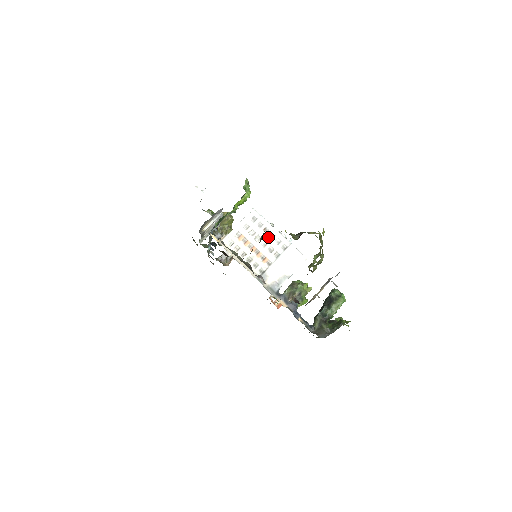
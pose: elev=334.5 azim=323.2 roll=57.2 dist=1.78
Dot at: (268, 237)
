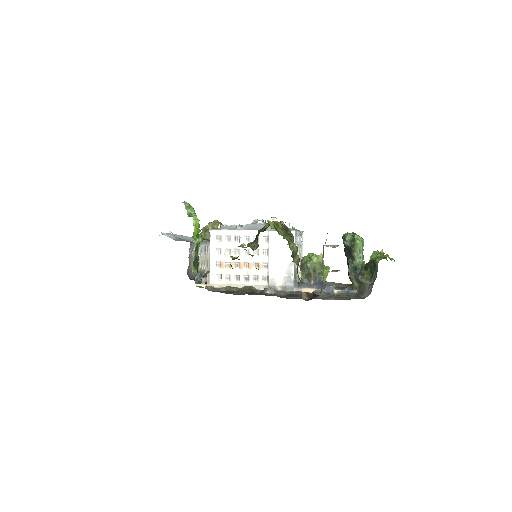
Dot at: (244, 243)
